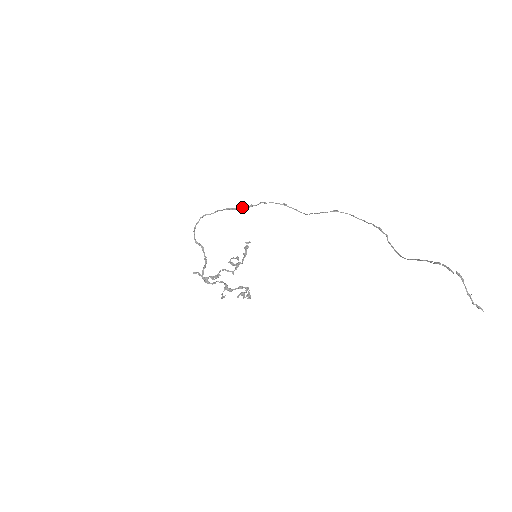
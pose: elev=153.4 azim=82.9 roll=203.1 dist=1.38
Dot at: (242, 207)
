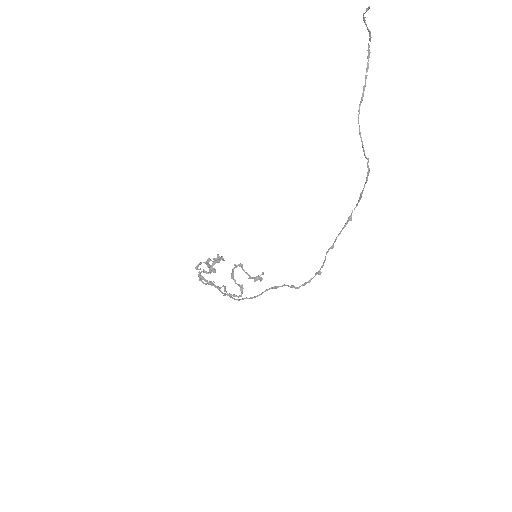
Dot at: (284, 285)
